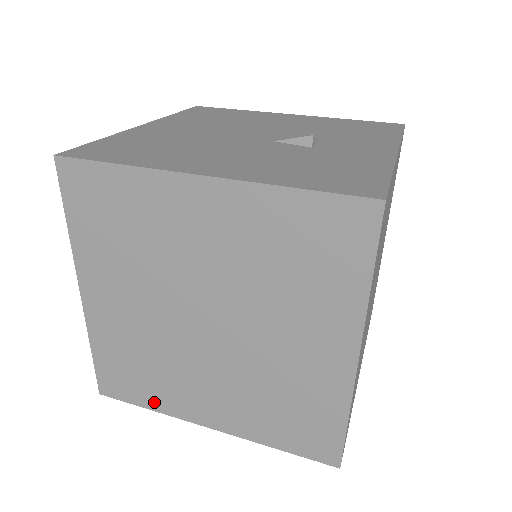
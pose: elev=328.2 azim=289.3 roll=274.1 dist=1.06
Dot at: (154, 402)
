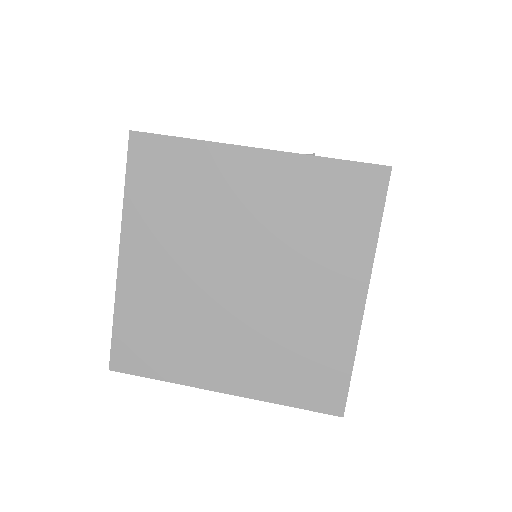
Dot at: (169, 371)
